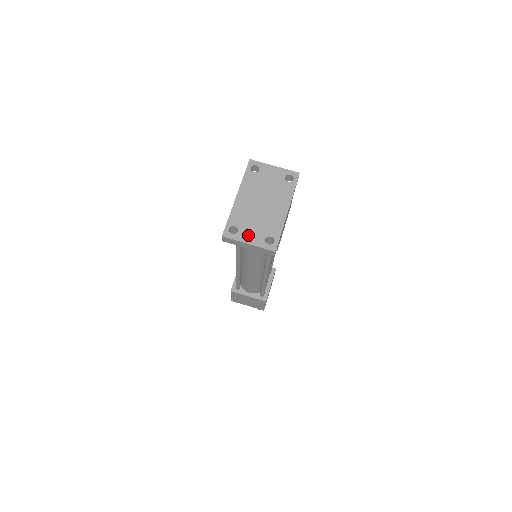
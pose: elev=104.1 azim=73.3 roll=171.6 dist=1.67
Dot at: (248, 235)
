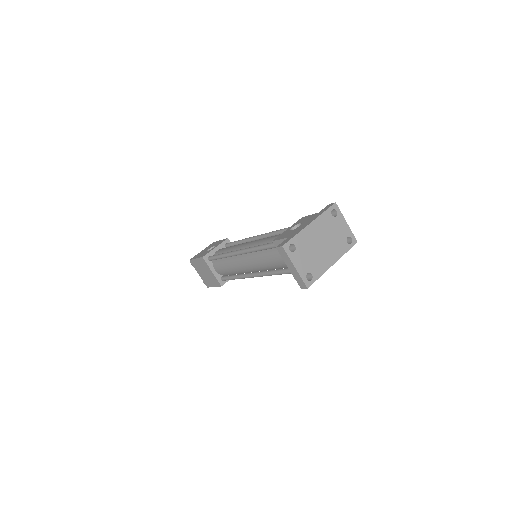
Dot at: (299, 260)
